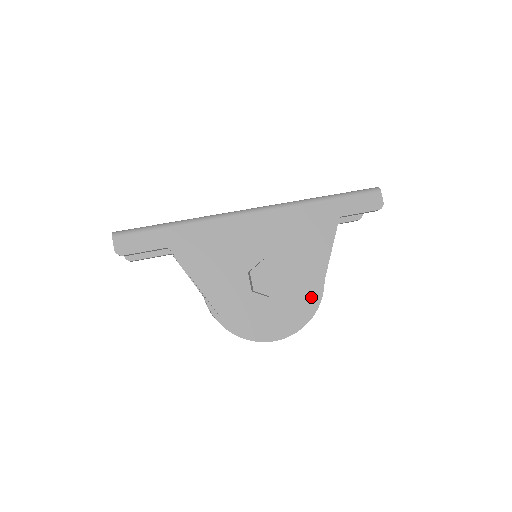
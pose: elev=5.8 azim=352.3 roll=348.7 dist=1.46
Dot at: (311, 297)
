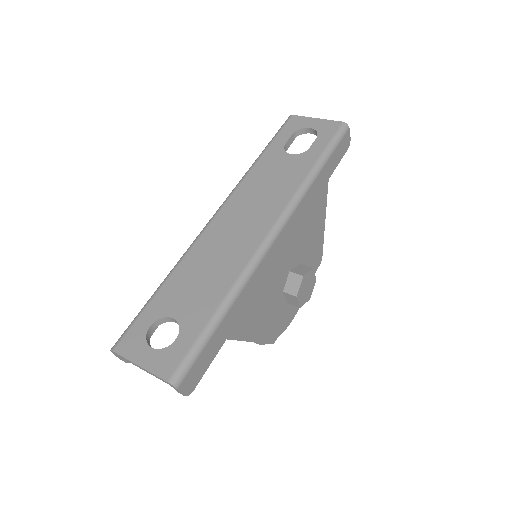
Dot at: (318, 266)
